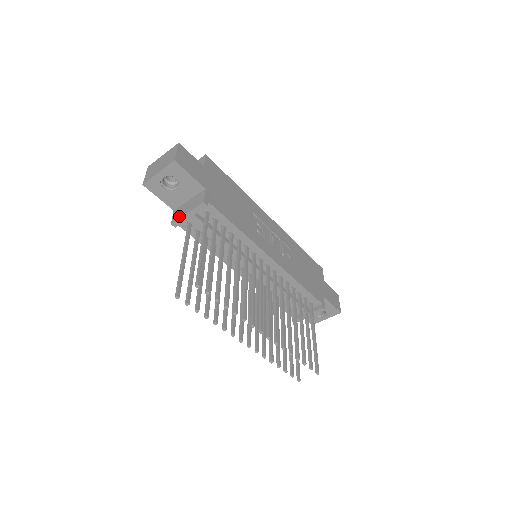
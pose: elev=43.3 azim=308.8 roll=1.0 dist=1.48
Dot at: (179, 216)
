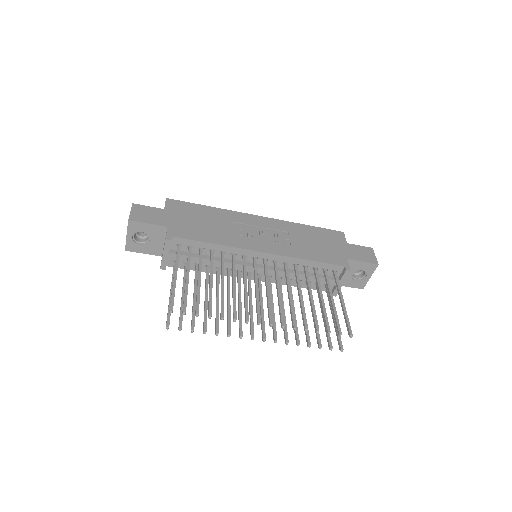
Dot at: occluded
